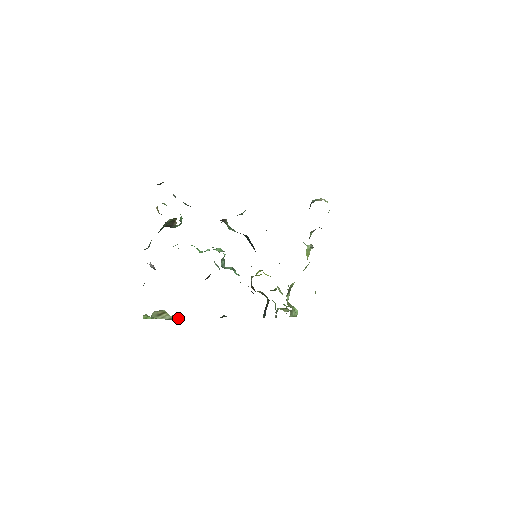
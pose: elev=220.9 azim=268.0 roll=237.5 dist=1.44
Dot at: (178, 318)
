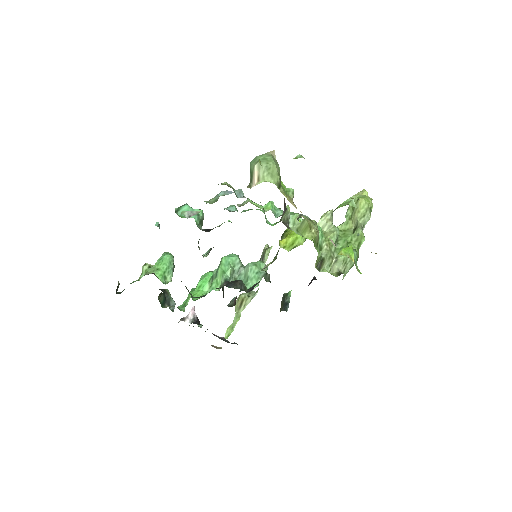
Dot at: (269, 250)
